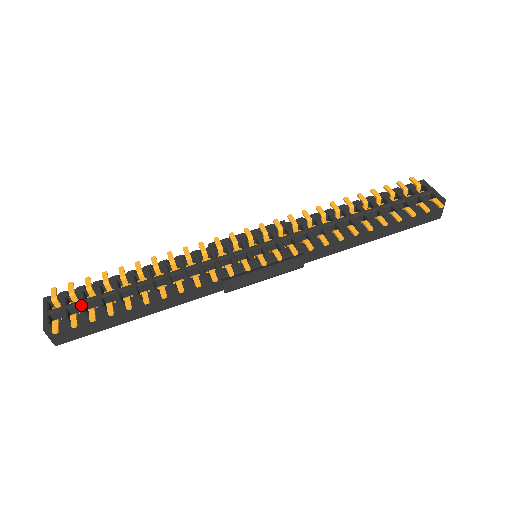
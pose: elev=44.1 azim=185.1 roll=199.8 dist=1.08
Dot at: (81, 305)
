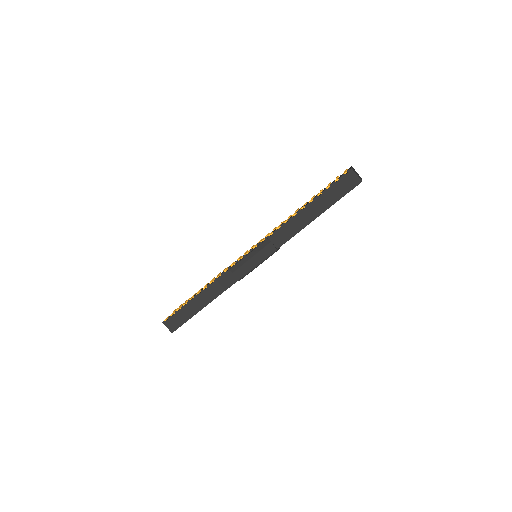
Dot at: occluded
